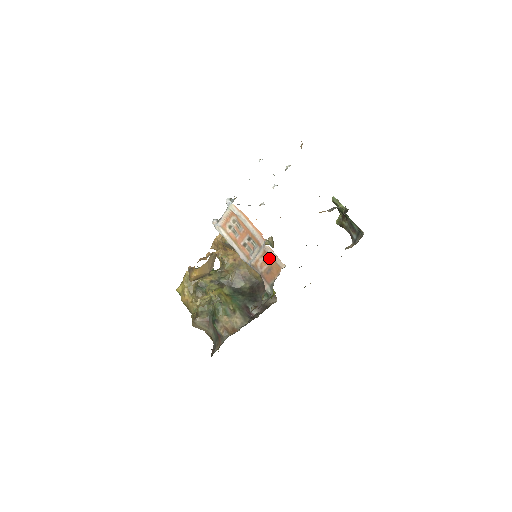
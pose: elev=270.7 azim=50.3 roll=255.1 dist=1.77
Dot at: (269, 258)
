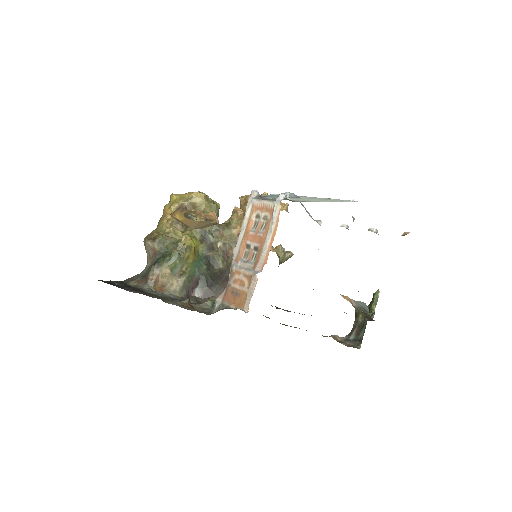
Dot at: (247, 286)
